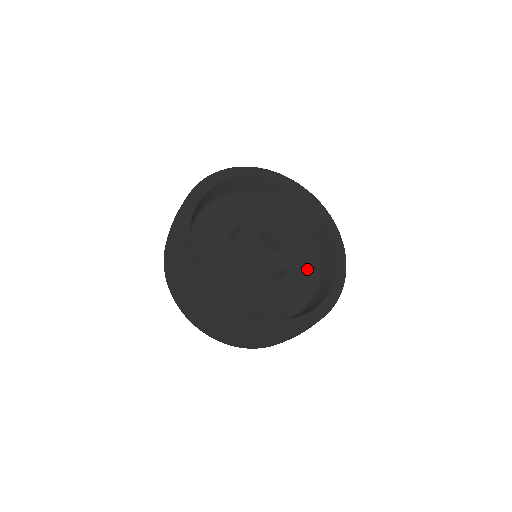
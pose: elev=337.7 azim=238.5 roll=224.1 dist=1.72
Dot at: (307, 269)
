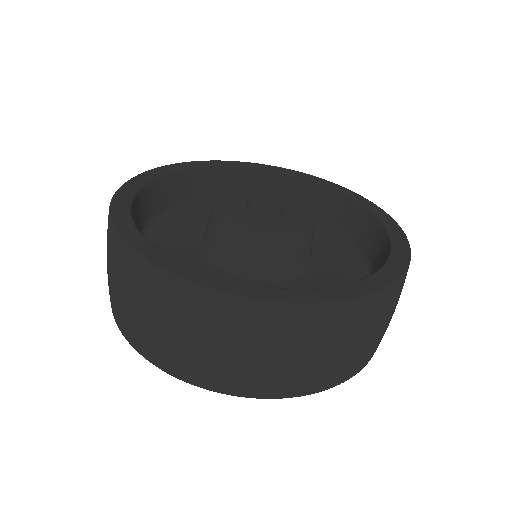
Dot at: (344, 273)
